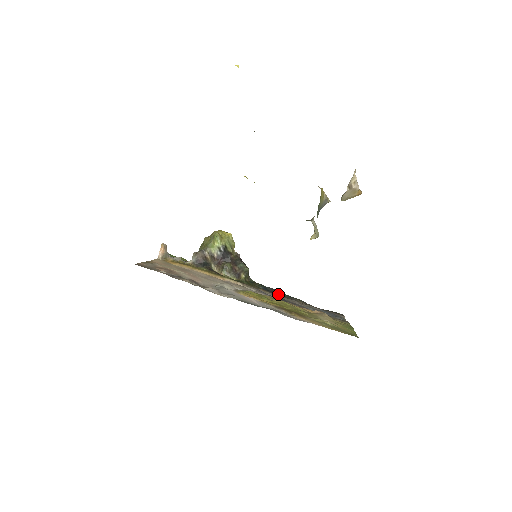
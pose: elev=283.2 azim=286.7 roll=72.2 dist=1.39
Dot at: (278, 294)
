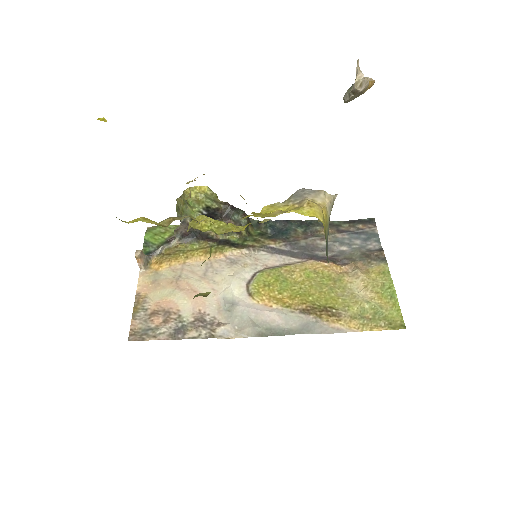
Dot at: (292, 236)
